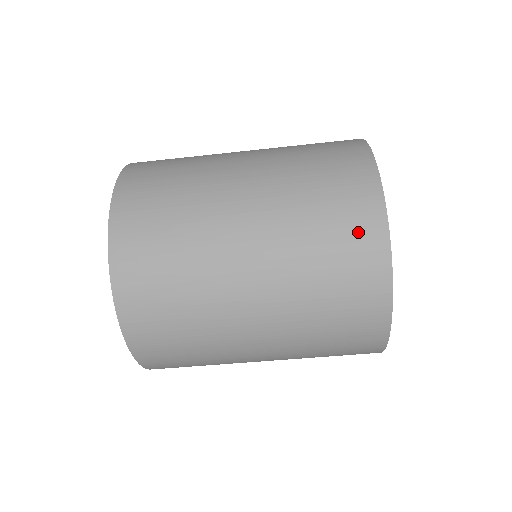
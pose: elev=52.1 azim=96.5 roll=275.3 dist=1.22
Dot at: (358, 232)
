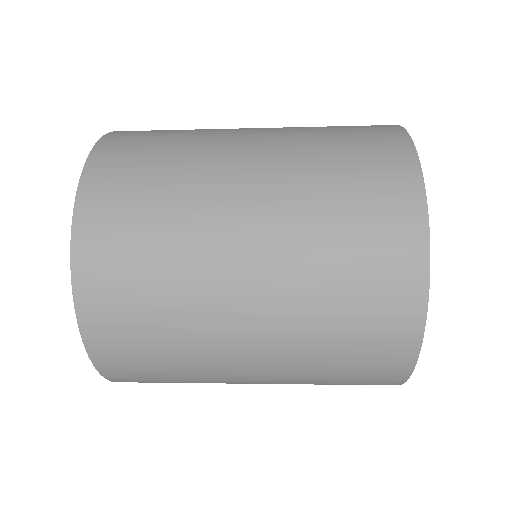
Dot at: occluded
